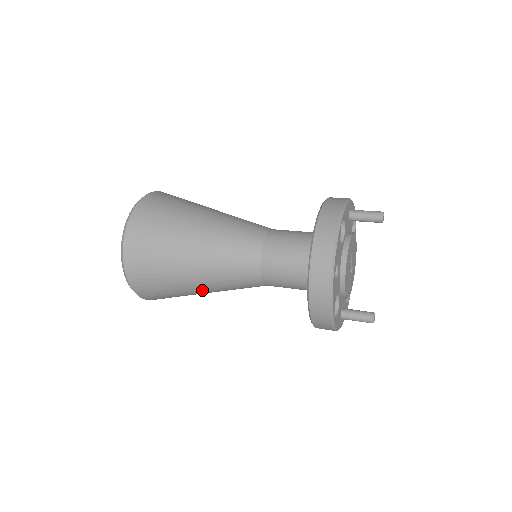
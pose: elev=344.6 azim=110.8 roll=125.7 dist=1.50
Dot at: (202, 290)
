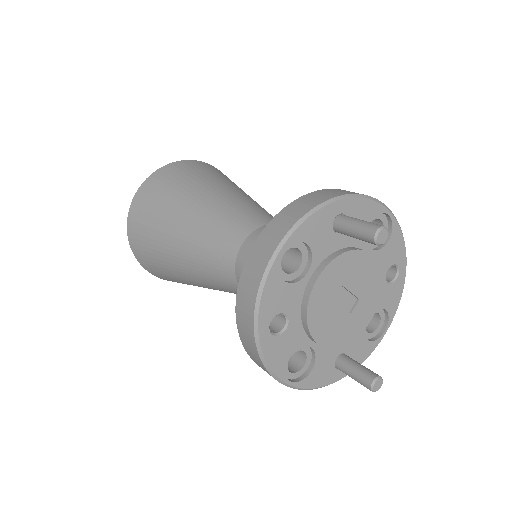
Dot at: occluded
